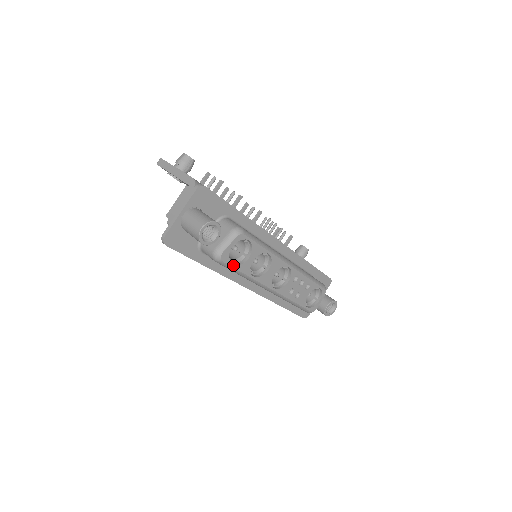
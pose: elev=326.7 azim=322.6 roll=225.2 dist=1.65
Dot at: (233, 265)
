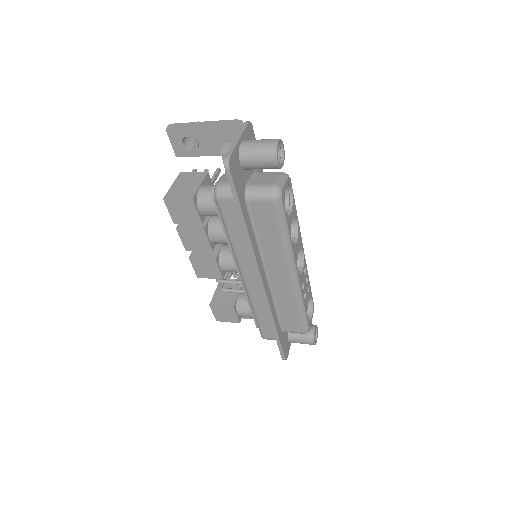
Dot at: (285, 212)
